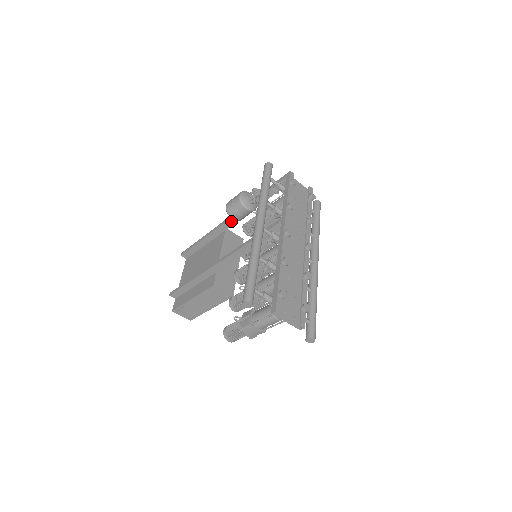
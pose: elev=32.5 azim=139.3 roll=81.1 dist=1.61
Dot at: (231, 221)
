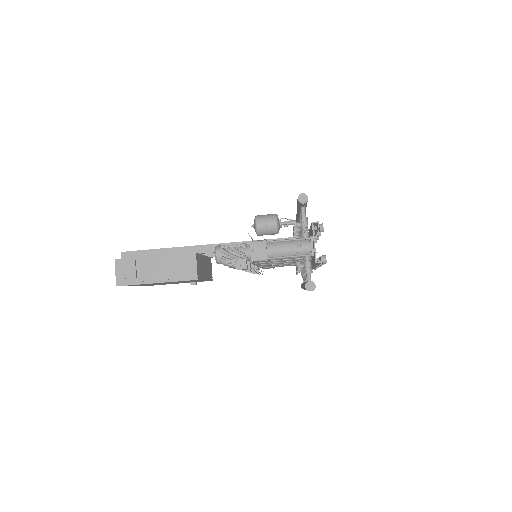
Dot at: occluded
